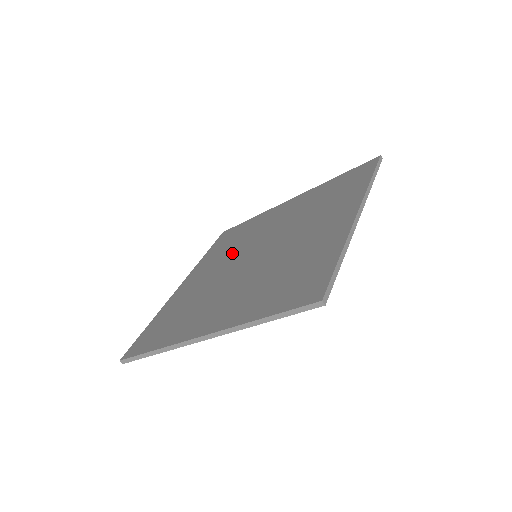
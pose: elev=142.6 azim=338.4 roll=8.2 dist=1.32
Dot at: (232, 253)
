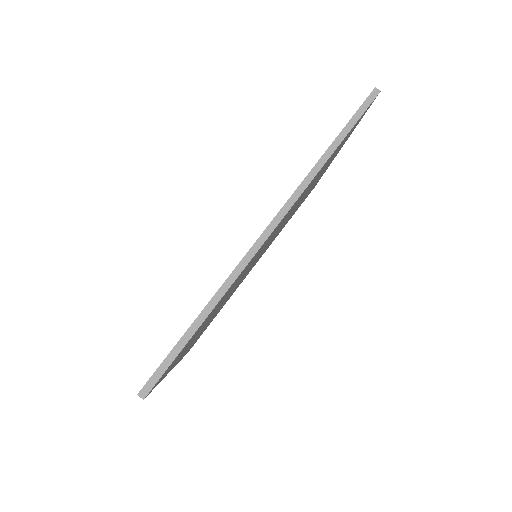
Dot at: occluded
